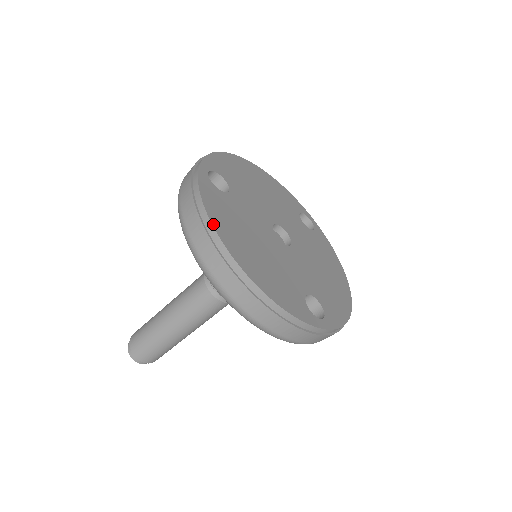
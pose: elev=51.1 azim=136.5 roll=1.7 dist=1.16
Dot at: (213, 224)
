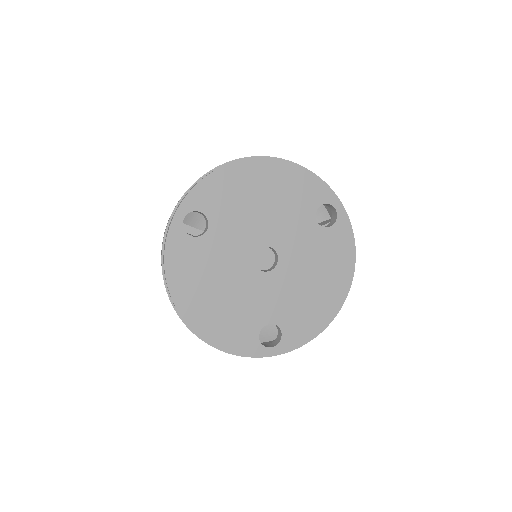
Dot at: (169, 287)
